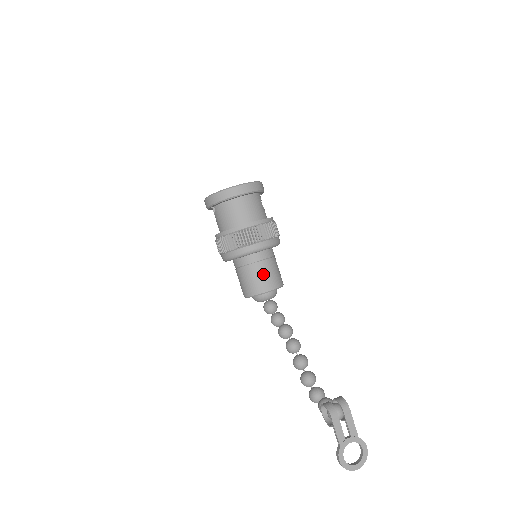
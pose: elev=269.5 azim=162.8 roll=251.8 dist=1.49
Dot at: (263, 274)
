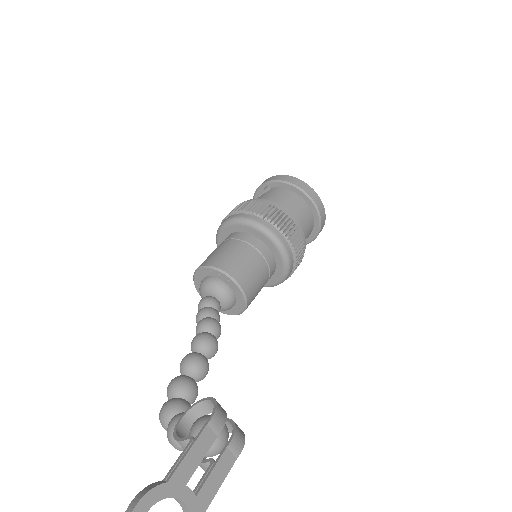
Dot at: (252, 266)
